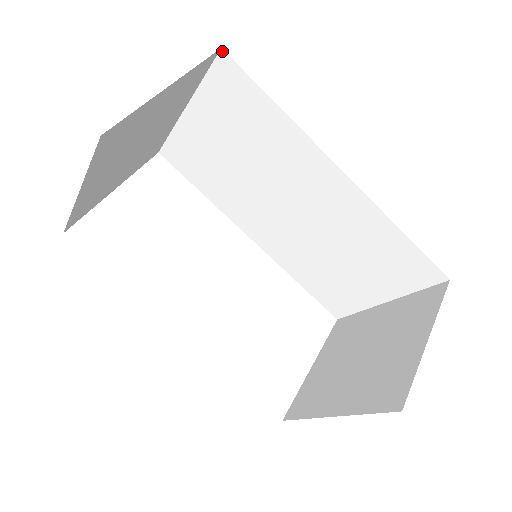
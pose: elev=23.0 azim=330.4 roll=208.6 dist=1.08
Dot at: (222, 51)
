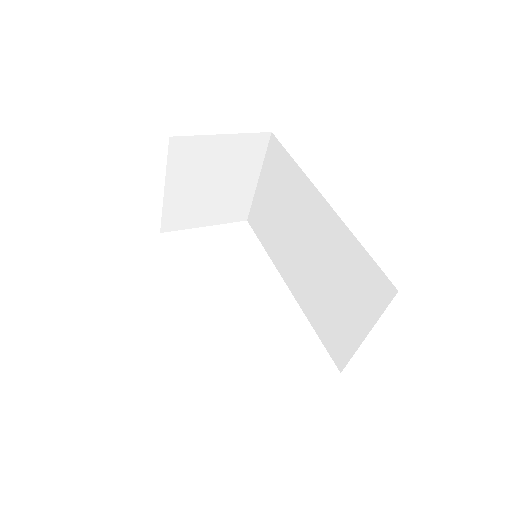
Dot at: (272, 134)
